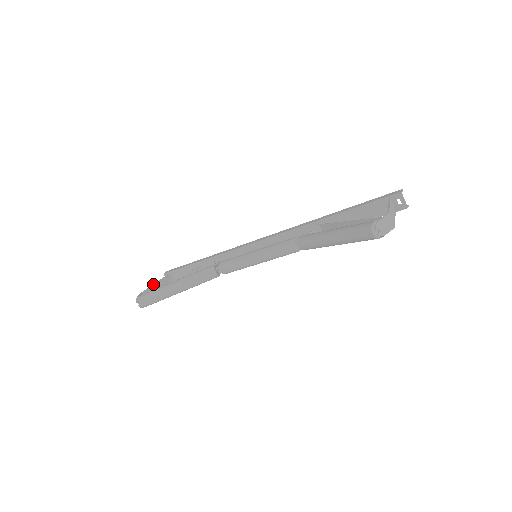
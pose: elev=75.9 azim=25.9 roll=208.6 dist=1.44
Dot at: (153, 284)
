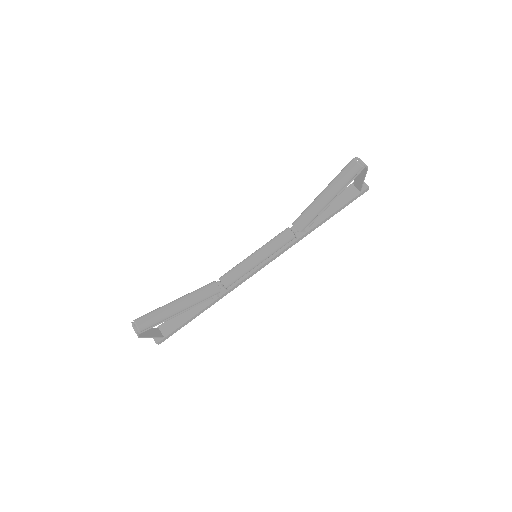
Dot at: occluded
